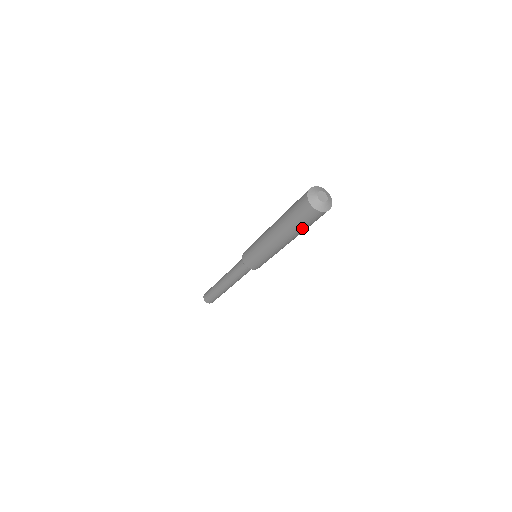
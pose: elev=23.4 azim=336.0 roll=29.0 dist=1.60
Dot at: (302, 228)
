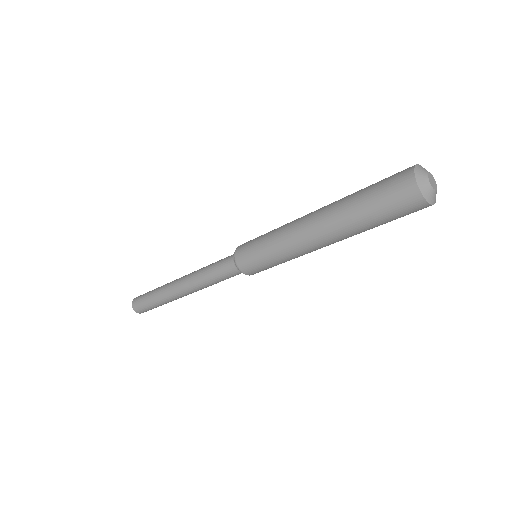
Dot at: occluded
